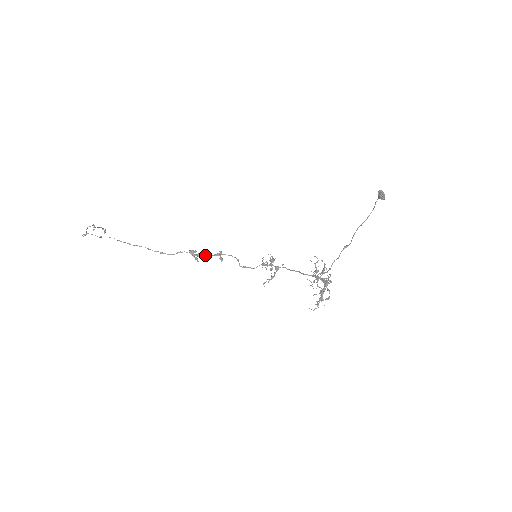
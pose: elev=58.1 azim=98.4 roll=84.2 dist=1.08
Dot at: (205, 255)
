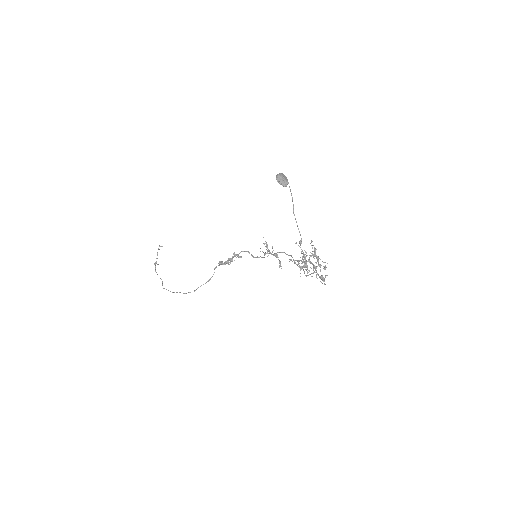
Dot at: occluded
